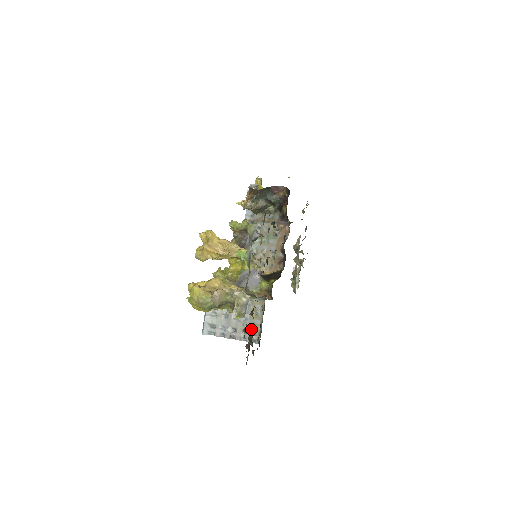
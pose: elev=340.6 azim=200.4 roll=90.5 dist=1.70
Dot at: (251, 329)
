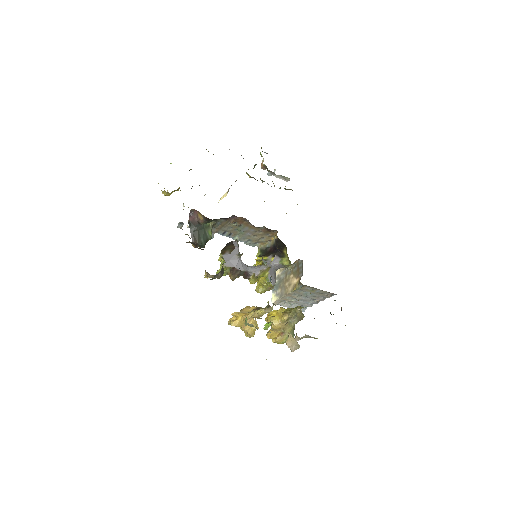
Dot at: (321, 295)
